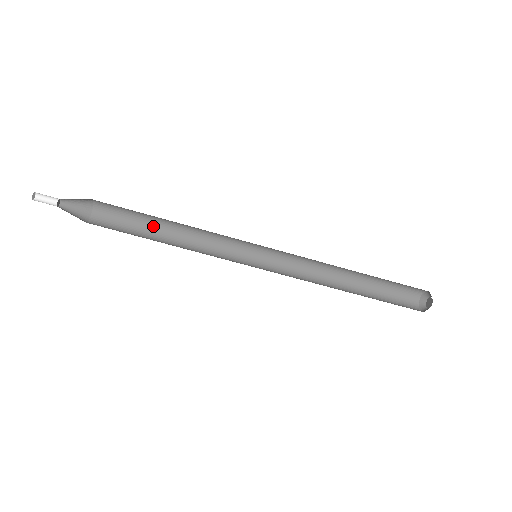
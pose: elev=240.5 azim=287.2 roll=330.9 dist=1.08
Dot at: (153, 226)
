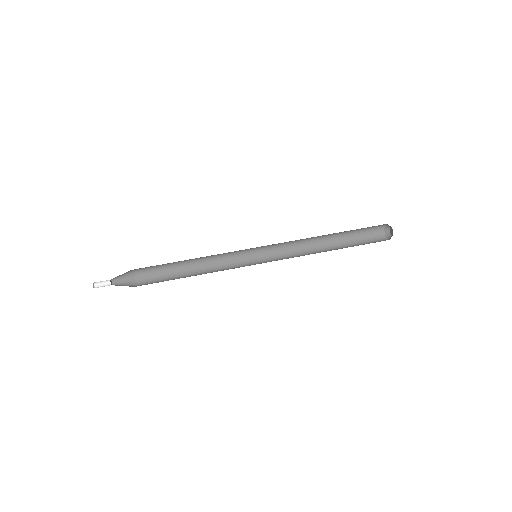
Dot at: (179, 272)
